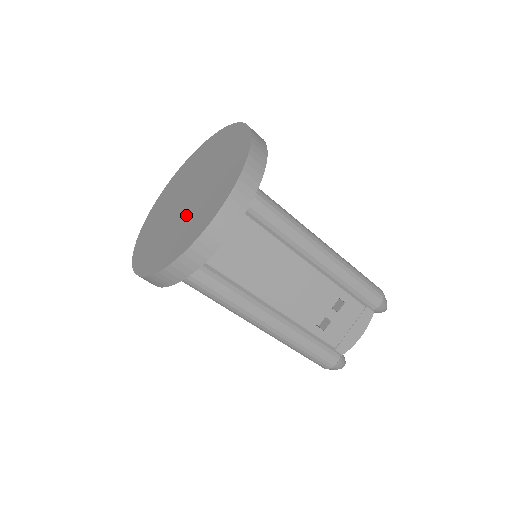
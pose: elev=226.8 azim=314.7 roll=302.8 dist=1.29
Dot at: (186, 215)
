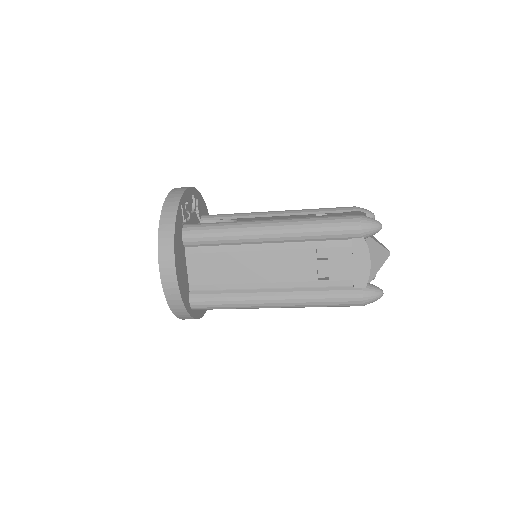
Dot at: occluded
